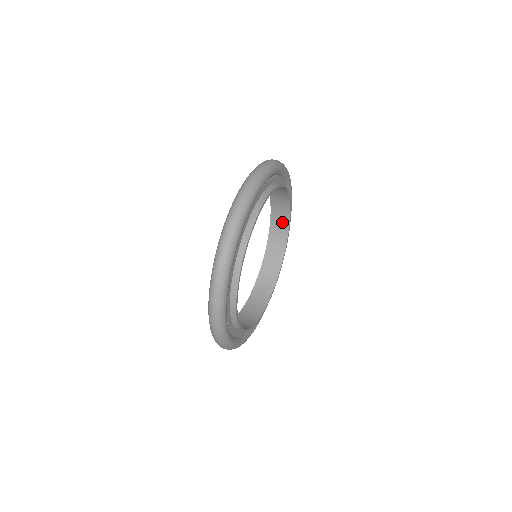
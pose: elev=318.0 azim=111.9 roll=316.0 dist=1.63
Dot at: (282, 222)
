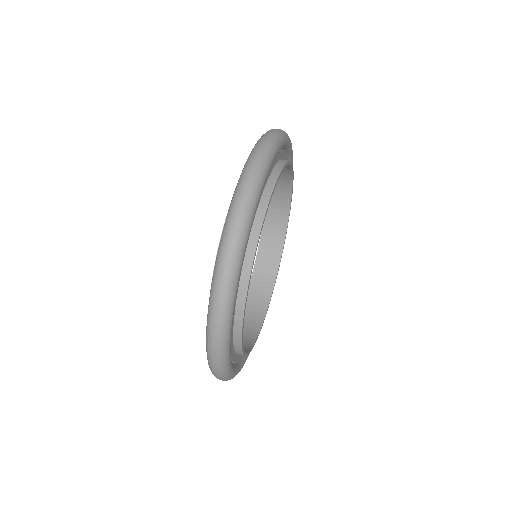
Dot at: (282, 183)
